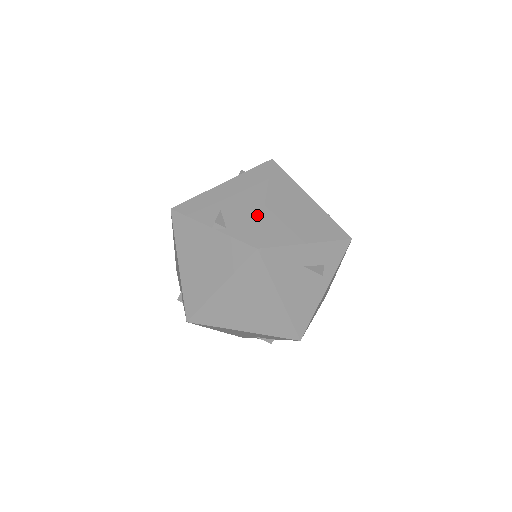
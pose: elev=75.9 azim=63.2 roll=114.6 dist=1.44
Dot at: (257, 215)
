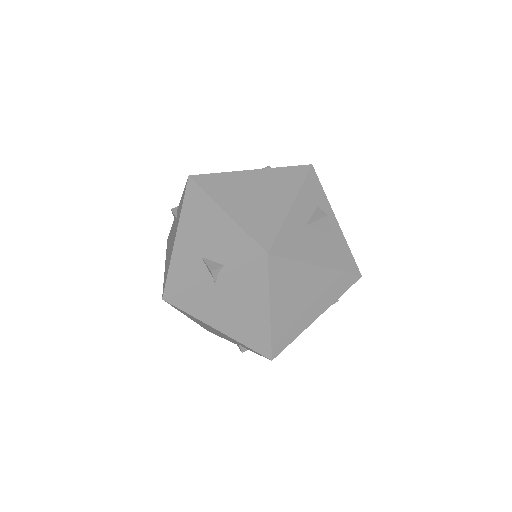
Dot at: (234, 229)
